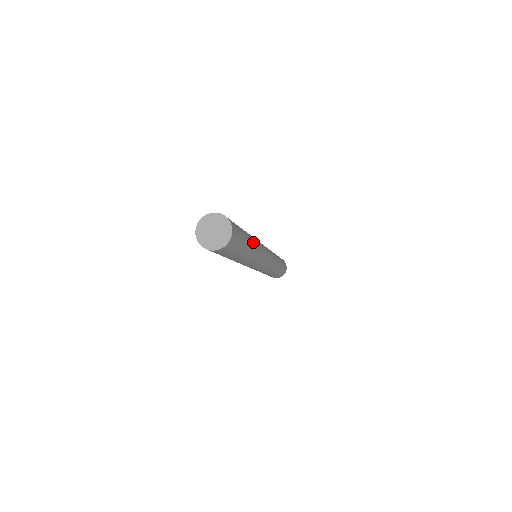
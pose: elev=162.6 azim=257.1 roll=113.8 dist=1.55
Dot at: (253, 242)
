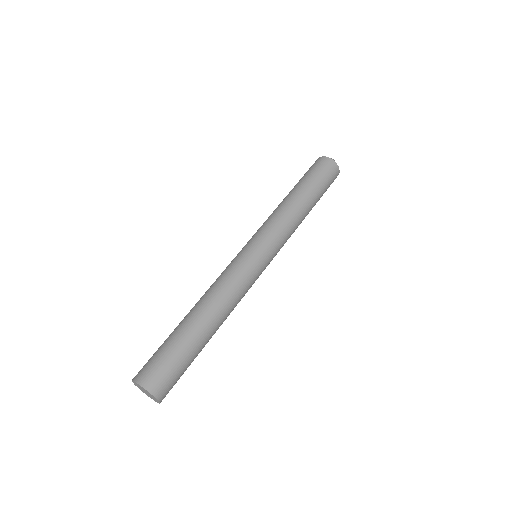
Dot at: (214, 322)
